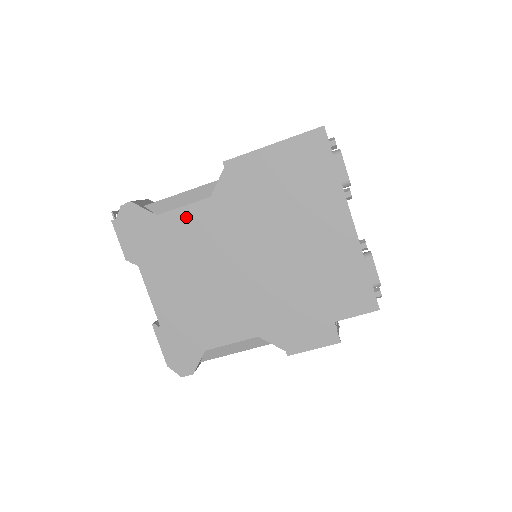
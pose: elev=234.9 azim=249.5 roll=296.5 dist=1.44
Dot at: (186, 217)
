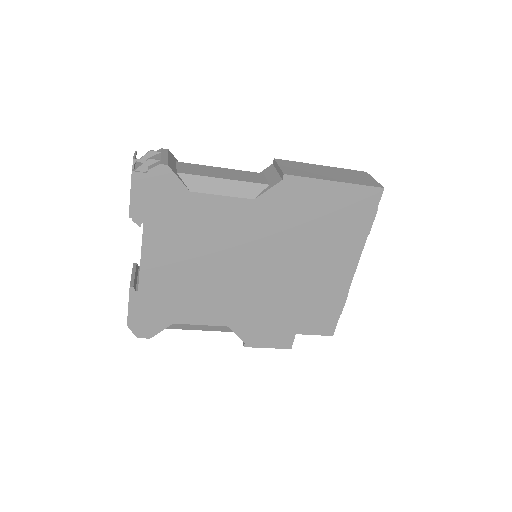
Dot at: (220, 207)
